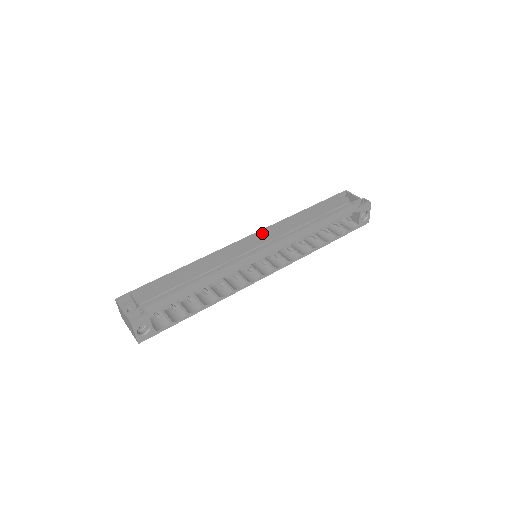
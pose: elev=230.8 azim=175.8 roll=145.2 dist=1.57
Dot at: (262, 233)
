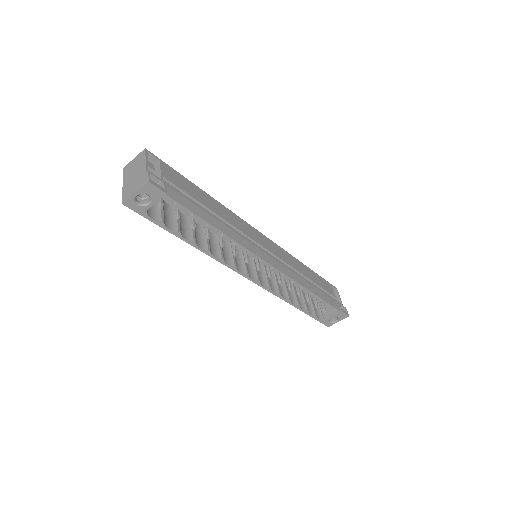
Dot at: (276, 246)
